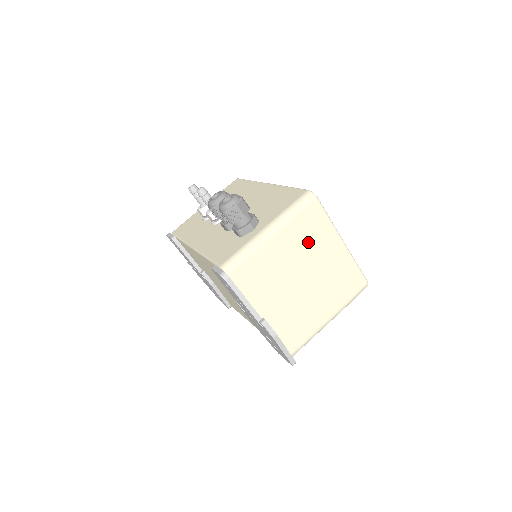
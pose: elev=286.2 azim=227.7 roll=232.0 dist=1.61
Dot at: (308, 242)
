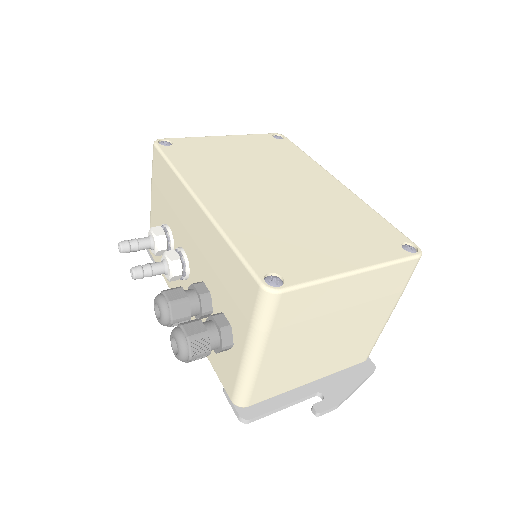
Dot at: (309, 320)
